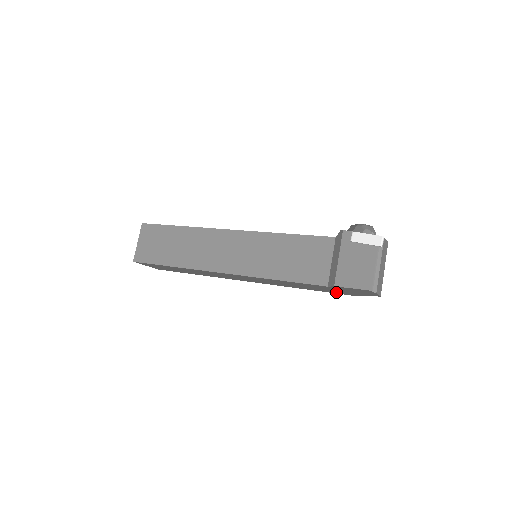
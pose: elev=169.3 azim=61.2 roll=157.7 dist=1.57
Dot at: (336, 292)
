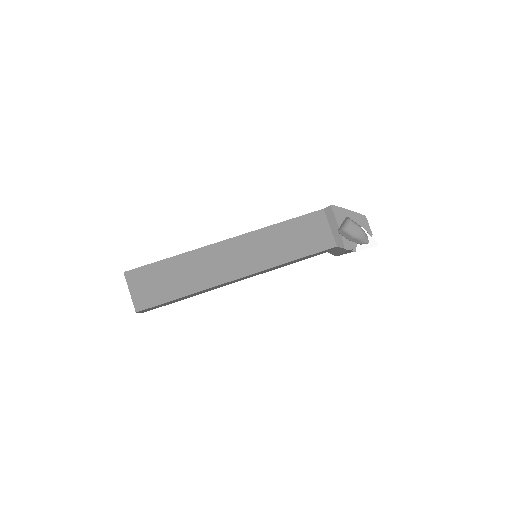
Dot at: occluded
